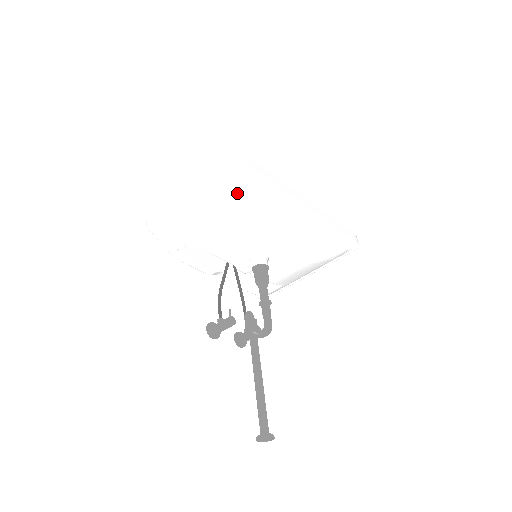
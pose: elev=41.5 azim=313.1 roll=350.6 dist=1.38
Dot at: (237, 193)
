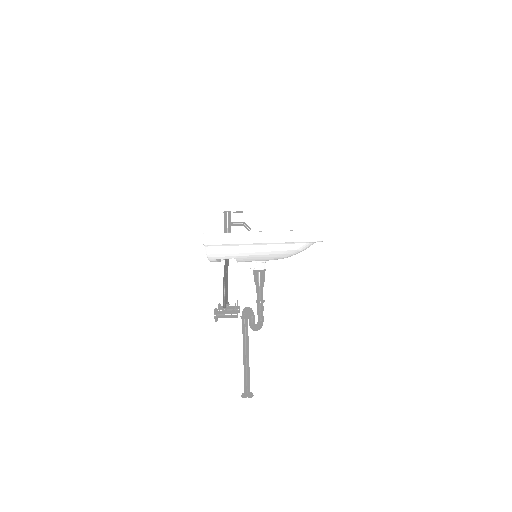
Dot at: (300, 251)
